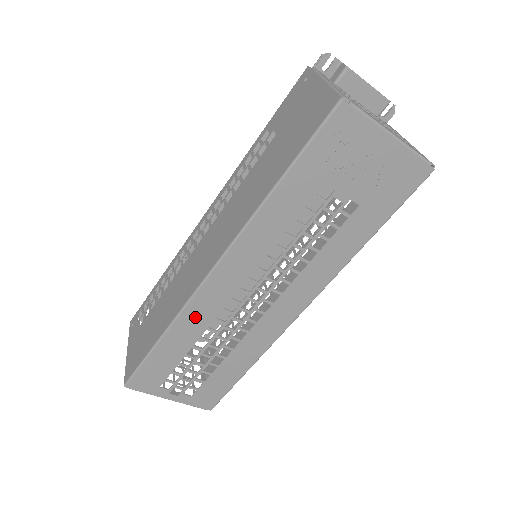
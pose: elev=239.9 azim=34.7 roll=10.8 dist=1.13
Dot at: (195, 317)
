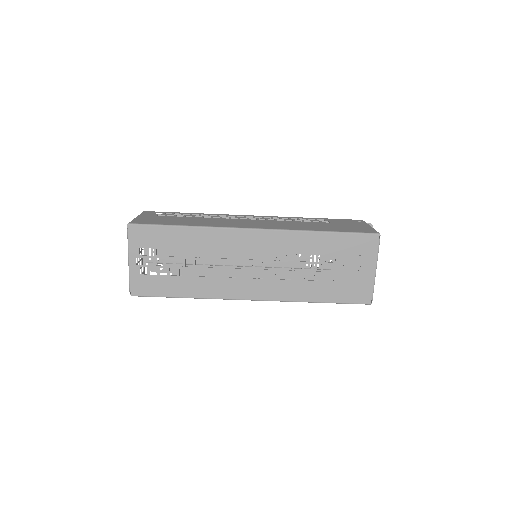
Dot at: (214, 238)
